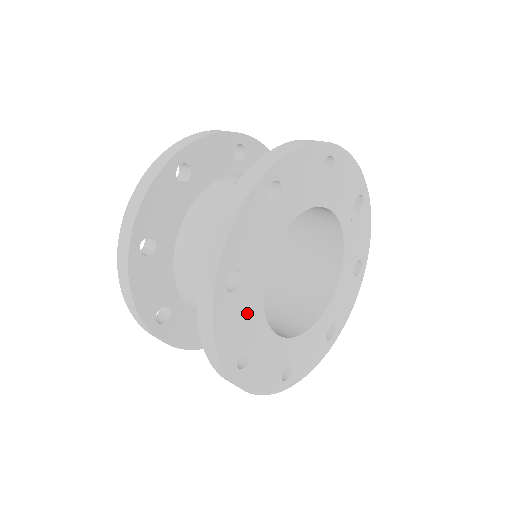
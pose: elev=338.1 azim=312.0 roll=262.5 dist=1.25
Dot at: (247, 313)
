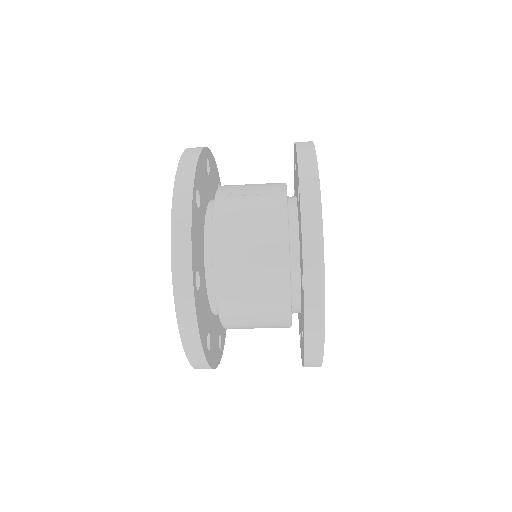
Dot at: occluded
